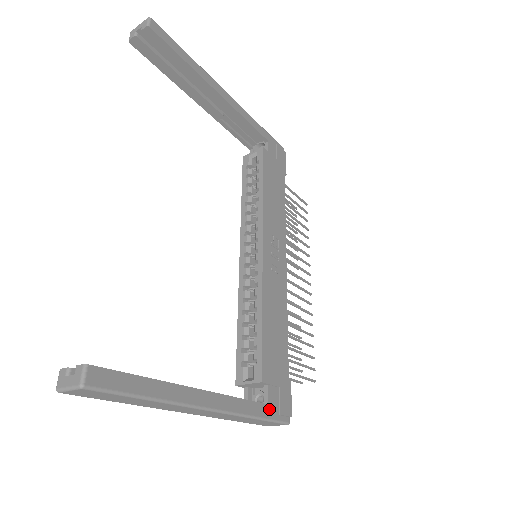
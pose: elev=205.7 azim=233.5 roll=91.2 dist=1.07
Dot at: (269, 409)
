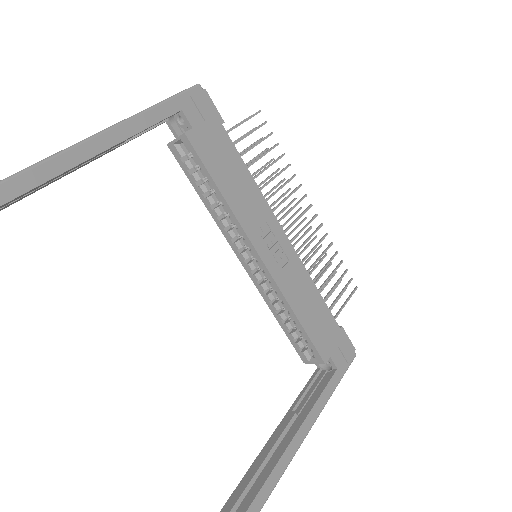
Dot at: (339, 370)
